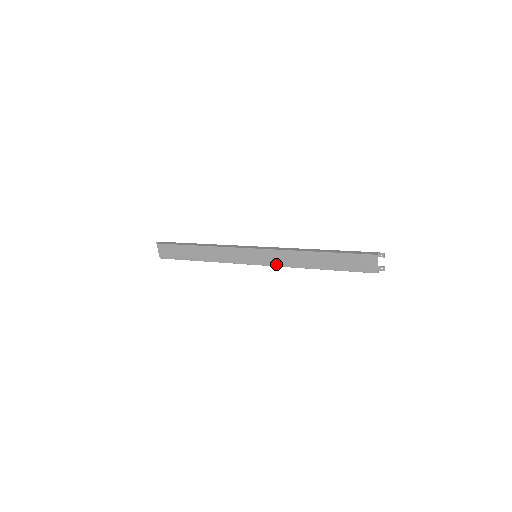
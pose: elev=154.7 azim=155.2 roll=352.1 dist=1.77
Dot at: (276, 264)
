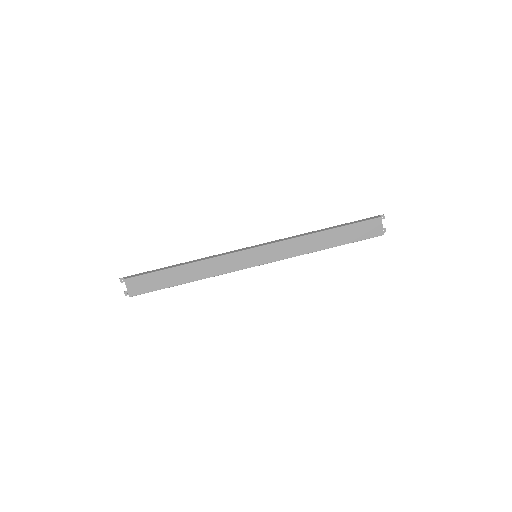
Dot at: (281, 257)
